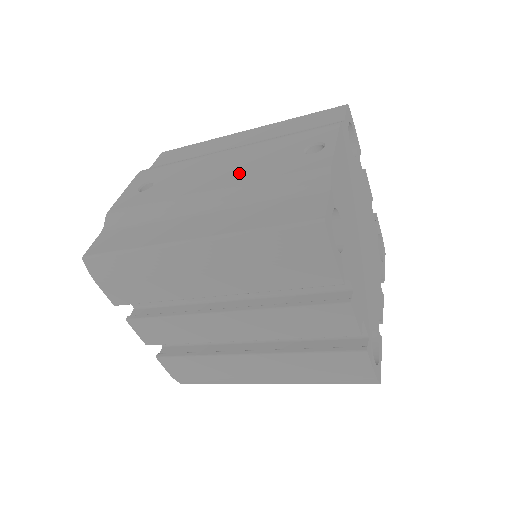
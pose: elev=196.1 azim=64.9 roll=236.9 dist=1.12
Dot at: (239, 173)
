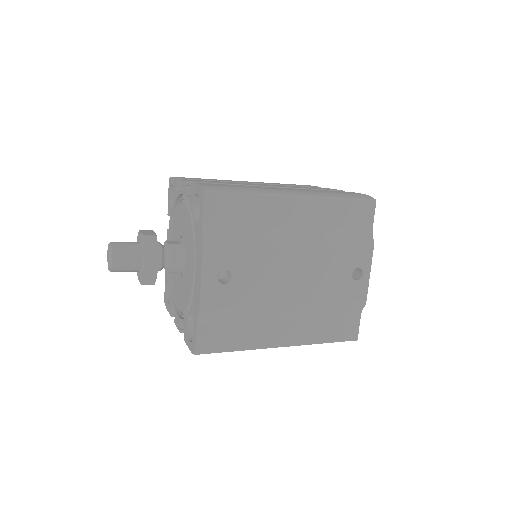
Dot at: (311, 288)
